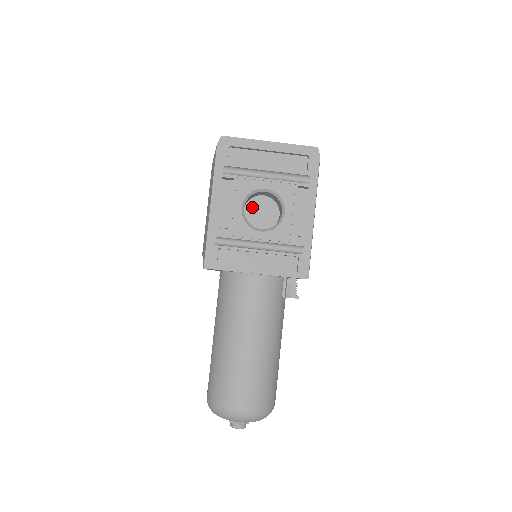
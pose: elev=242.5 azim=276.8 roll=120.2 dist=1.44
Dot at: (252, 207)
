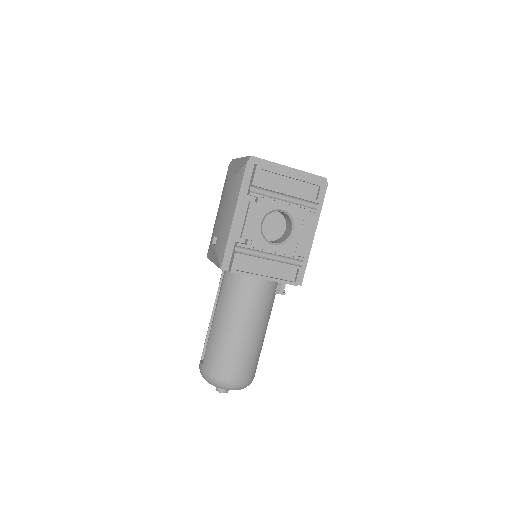
Dot at: (265, 219)
